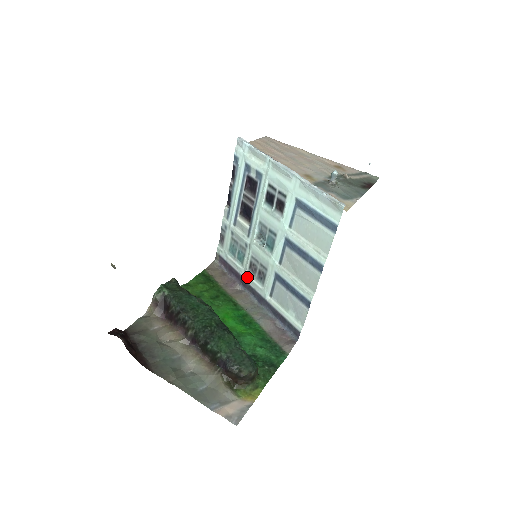
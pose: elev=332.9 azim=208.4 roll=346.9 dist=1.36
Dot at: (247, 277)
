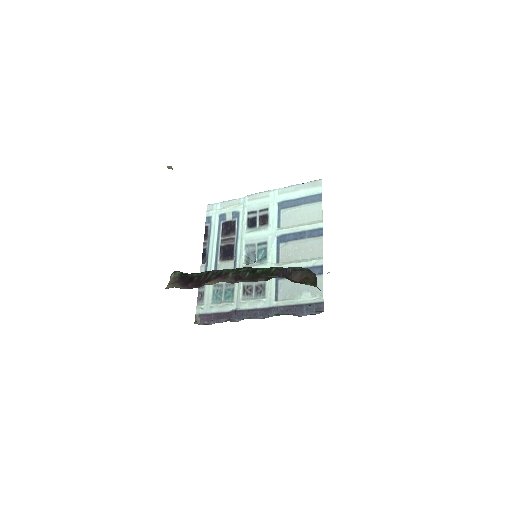
Dot at: (243, 303)
